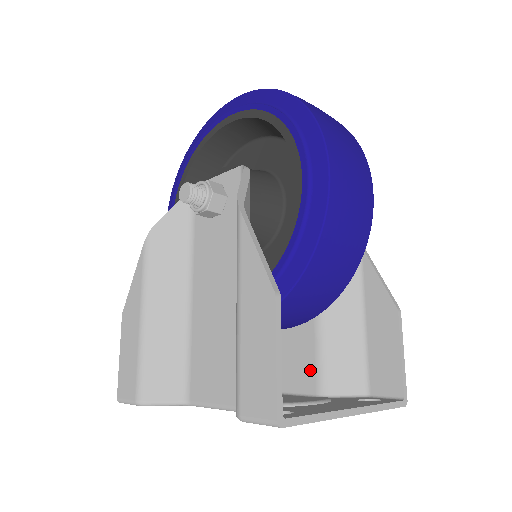
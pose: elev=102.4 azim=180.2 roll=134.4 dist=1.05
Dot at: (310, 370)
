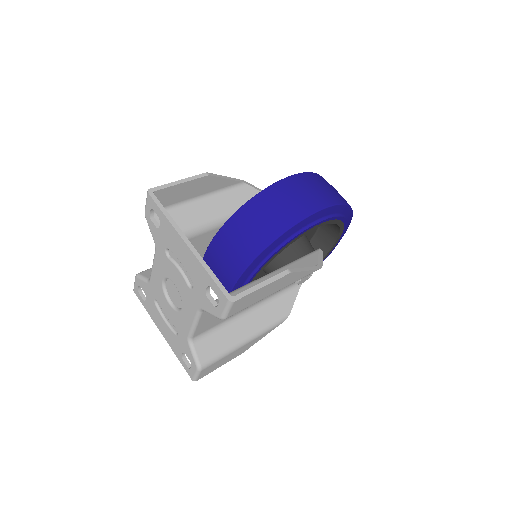
Dot at: occluded
